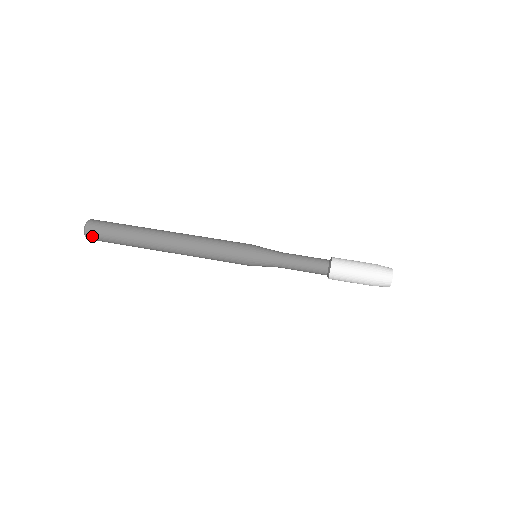
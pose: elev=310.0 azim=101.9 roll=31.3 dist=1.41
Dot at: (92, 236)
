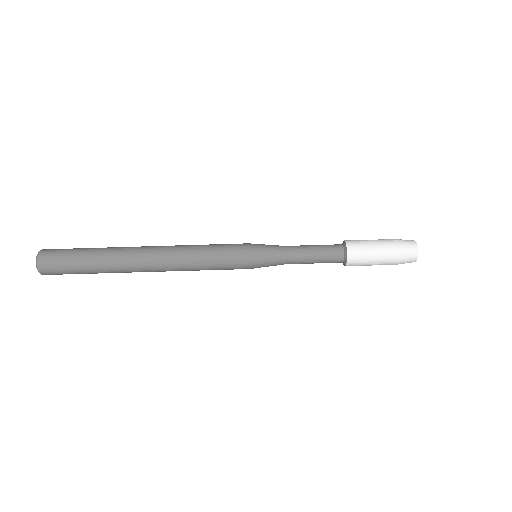
Dot at: (47, 268)
